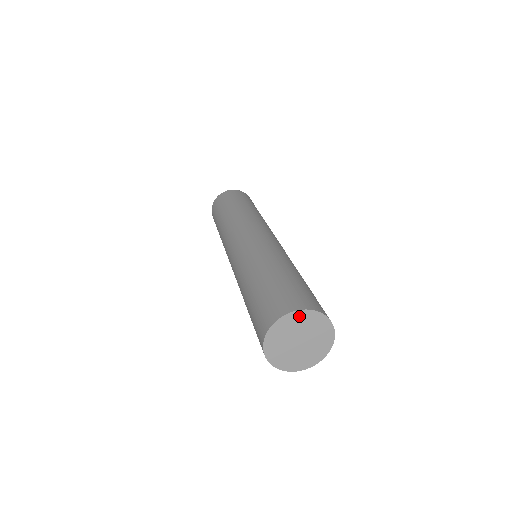
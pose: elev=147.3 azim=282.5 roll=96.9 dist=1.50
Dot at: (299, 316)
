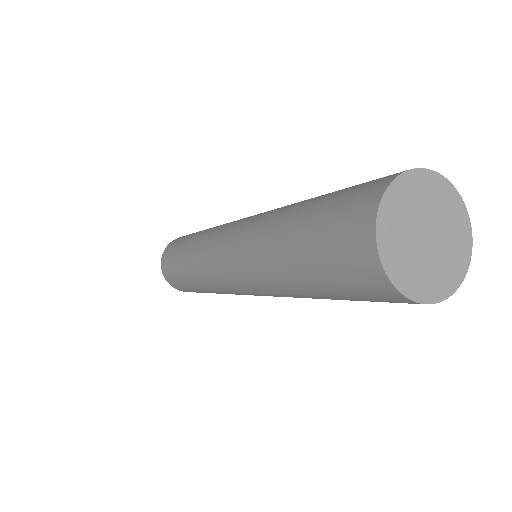
Dot at: (414, 182)
